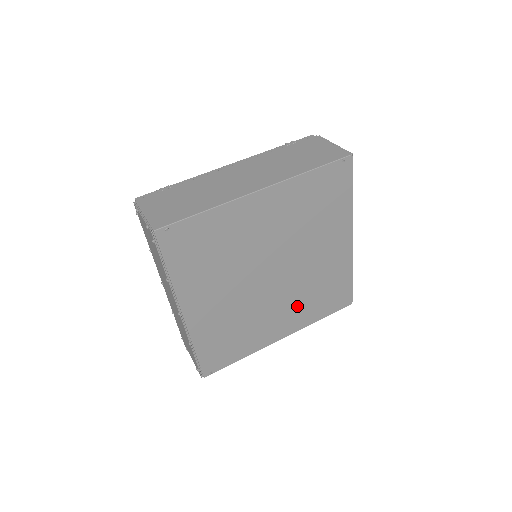
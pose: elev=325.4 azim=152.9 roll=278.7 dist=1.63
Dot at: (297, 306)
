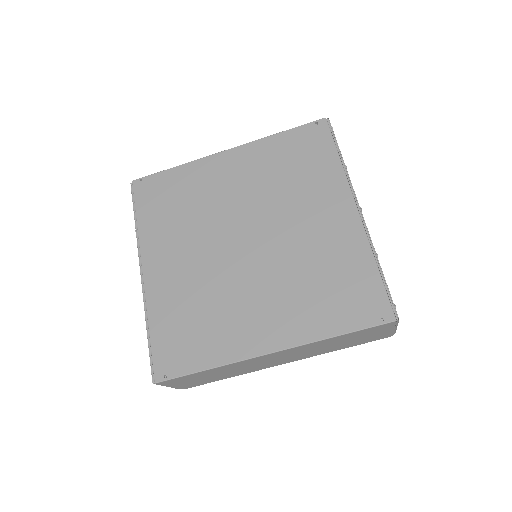
Dot at: (289, 298)
